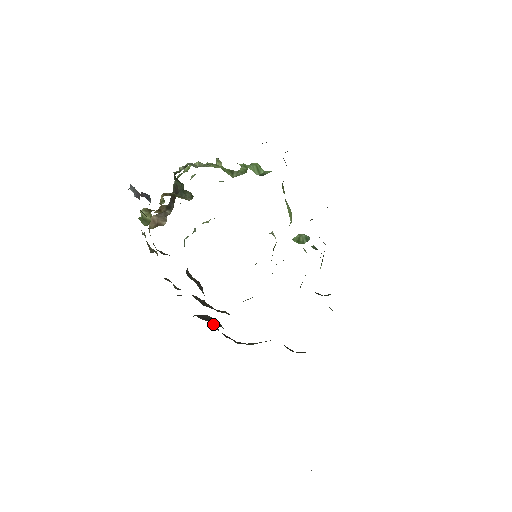
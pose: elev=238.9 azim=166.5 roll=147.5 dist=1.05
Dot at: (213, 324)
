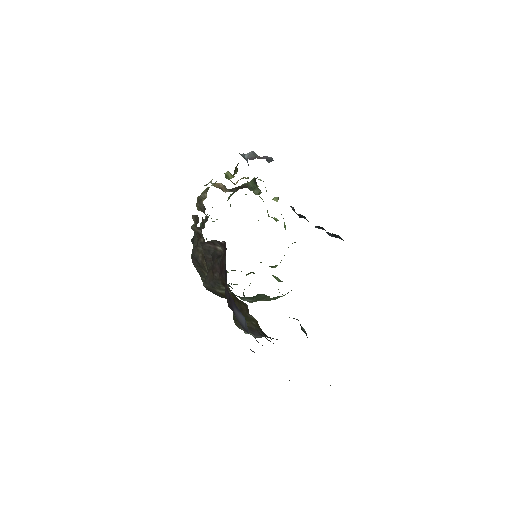
Dot at: (215, 256)
